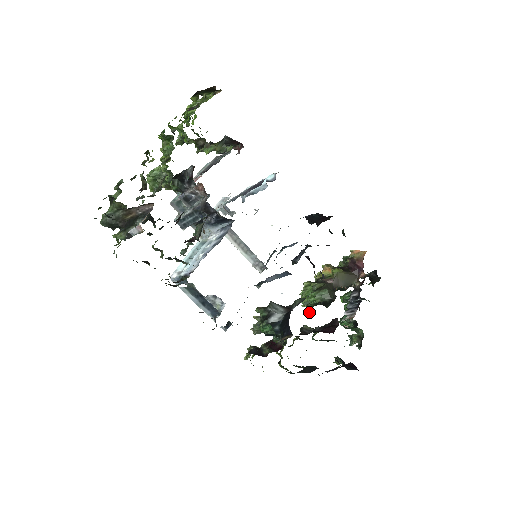
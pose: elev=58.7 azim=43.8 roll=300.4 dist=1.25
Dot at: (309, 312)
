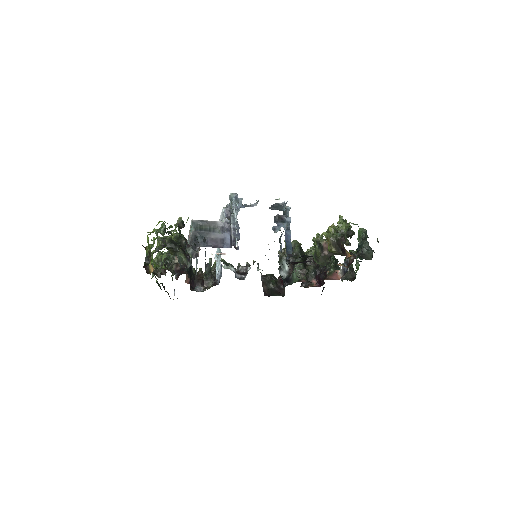
Dot at: occluded
